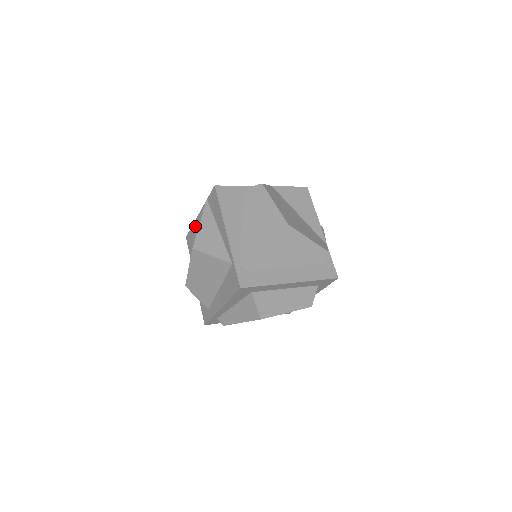
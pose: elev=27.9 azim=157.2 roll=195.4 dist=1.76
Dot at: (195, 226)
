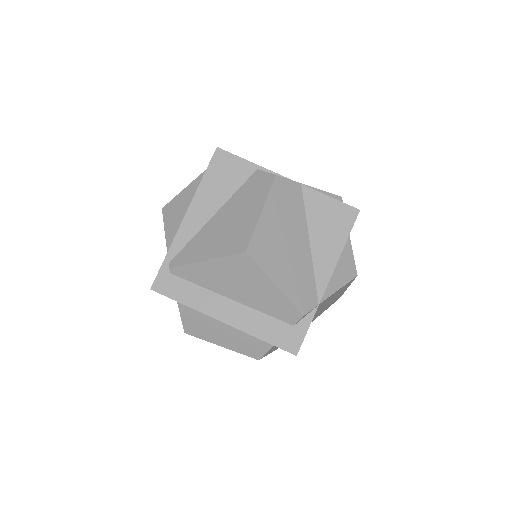
Dot at: occluded
